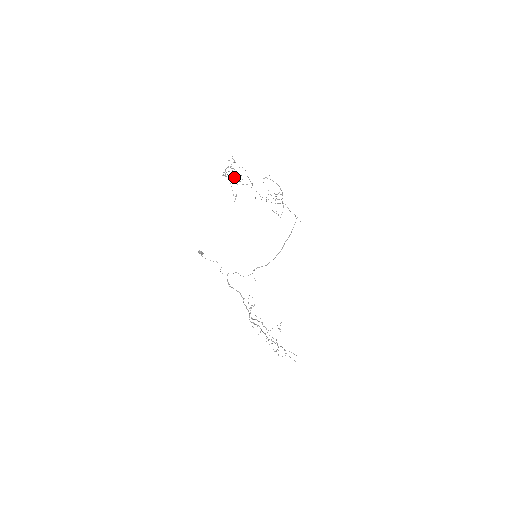
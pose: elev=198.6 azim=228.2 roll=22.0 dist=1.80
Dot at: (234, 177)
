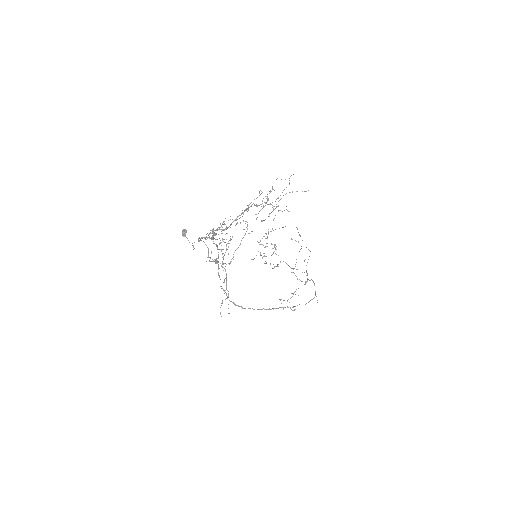
Dot at: occluded
